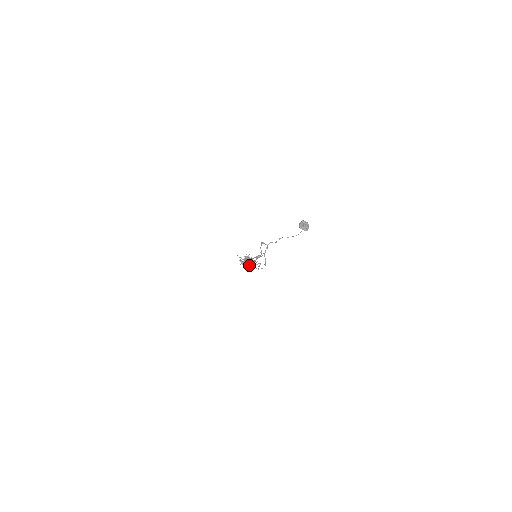
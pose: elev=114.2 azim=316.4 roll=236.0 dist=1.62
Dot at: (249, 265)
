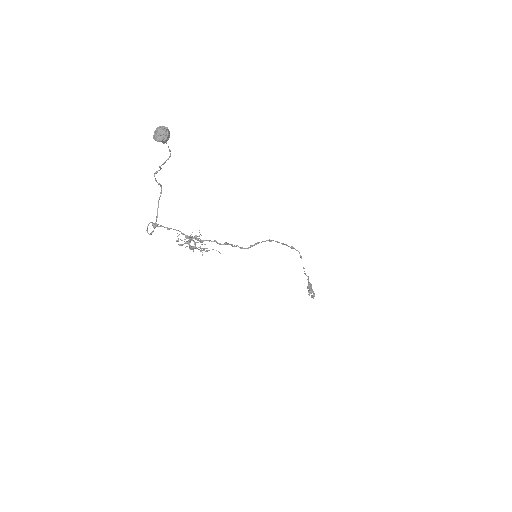
Dot at: (190, 247)
